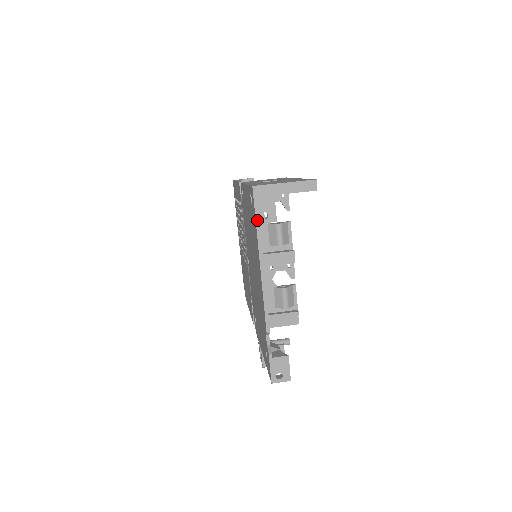
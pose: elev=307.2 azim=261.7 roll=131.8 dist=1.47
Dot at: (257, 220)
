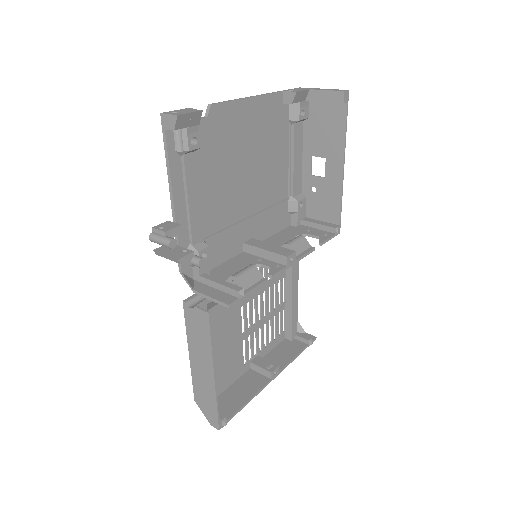
Dot at: (284, 91)
